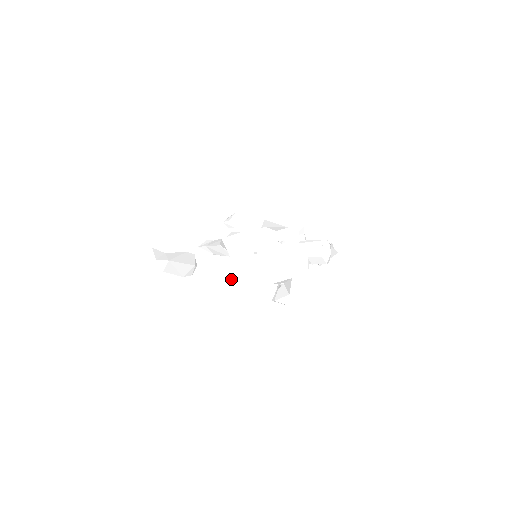
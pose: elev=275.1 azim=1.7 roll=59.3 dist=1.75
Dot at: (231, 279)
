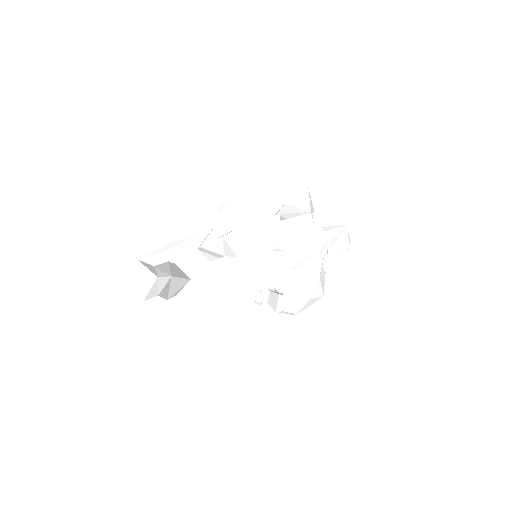
Dot at: (238, 291)
